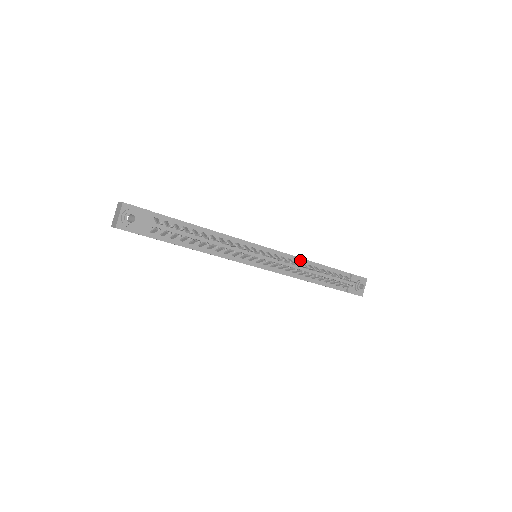
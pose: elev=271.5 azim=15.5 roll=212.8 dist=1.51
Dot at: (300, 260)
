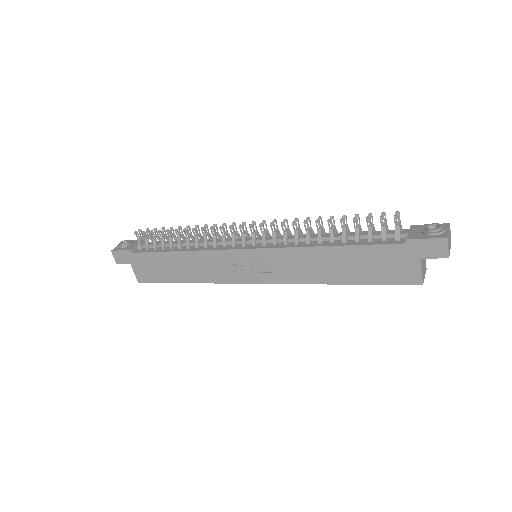
Dot at: occluded
